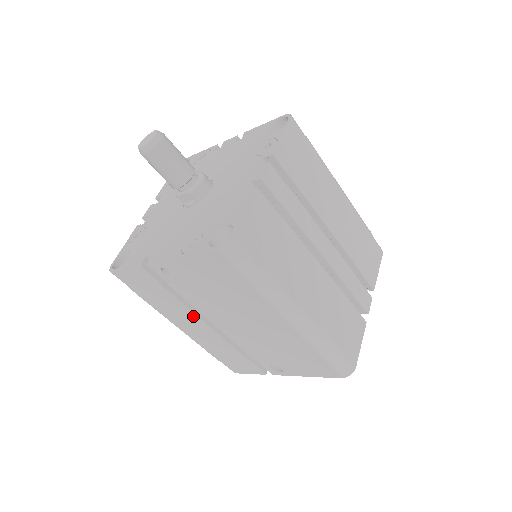
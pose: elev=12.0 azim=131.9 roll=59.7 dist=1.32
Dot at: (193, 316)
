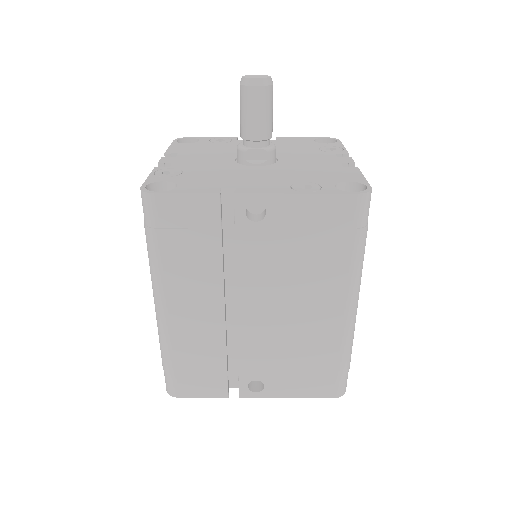
Dot at: (216, 288)
